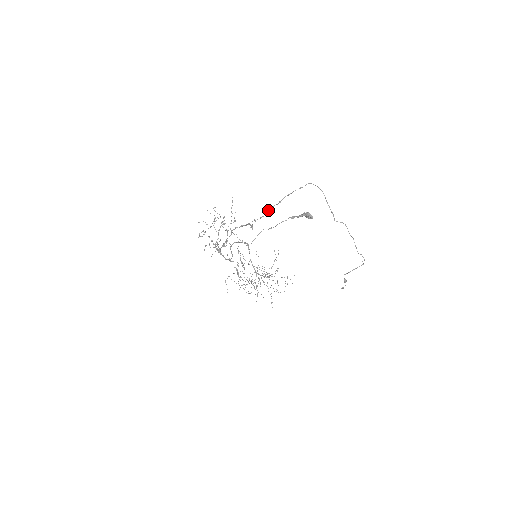
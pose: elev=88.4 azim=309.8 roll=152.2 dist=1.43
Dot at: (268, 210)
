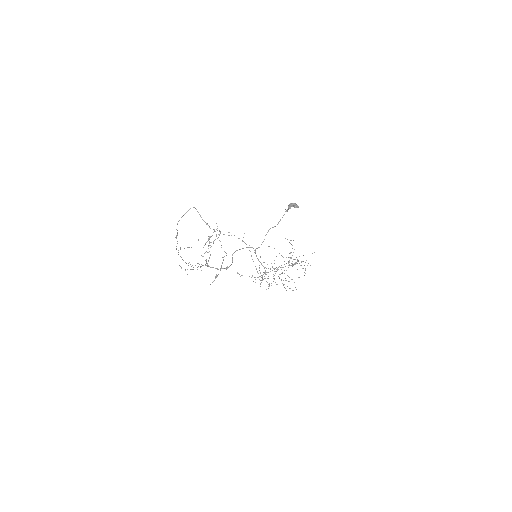
Dot at: (175, 237)
